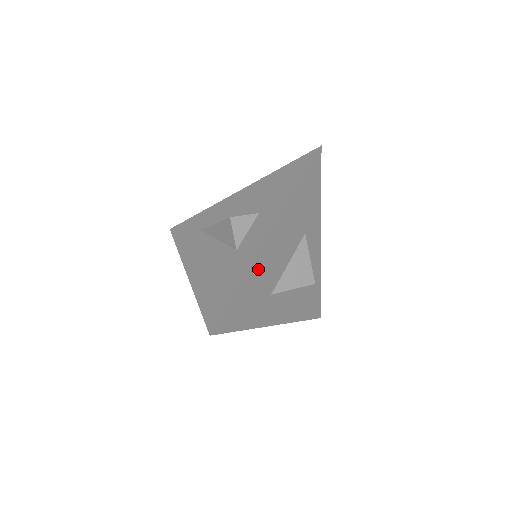
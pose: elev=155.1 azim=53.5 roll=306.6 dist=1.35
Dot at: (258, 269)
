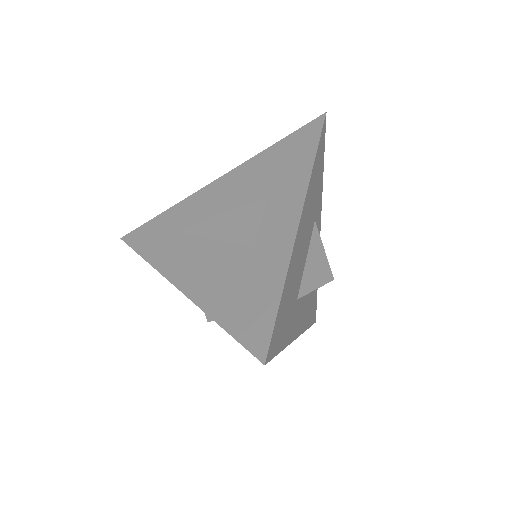
Dot at: (292, 267)
